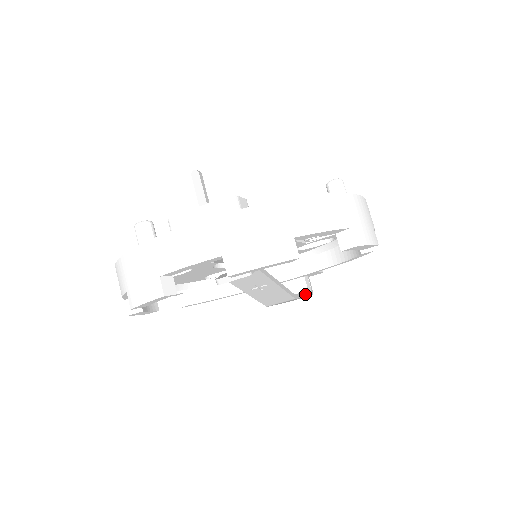
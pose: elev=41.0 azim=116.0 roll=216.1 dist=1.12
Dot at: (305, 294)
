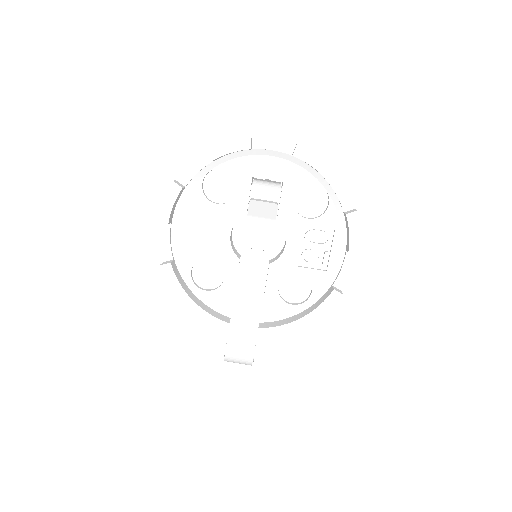
Dot at: occluded
